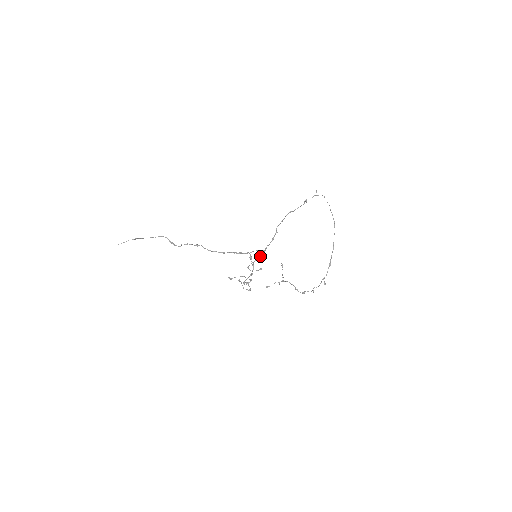
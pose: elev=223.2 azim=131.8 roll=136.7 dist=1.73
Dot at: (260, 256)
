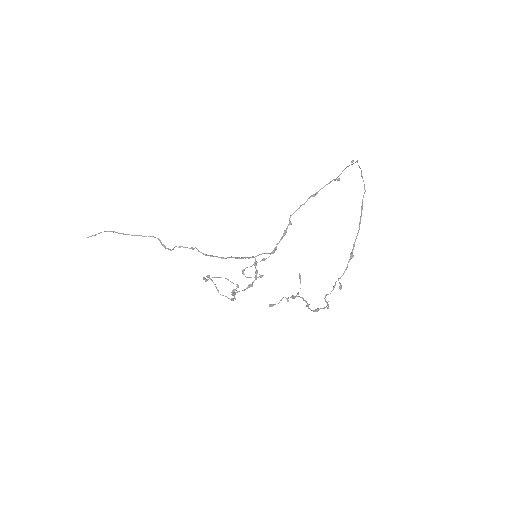
Dot at: (264, 258)
